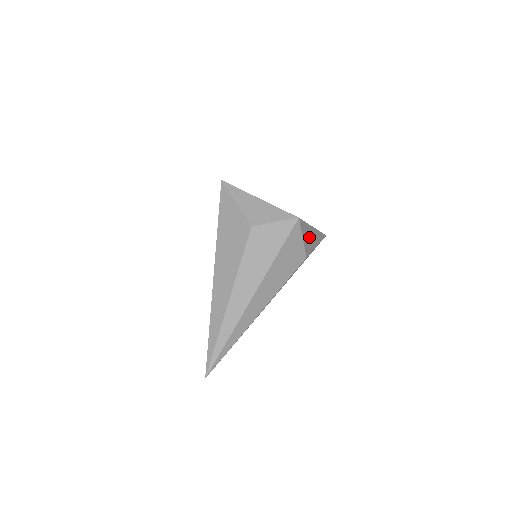
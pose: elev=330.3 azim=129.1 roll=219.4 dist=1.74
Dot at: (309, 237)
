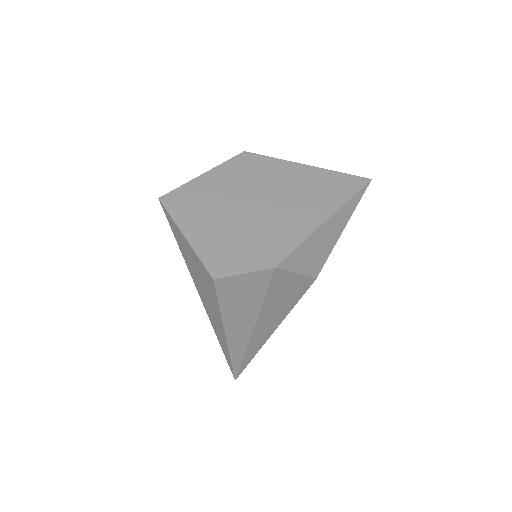
Dot at: (316, 248)
